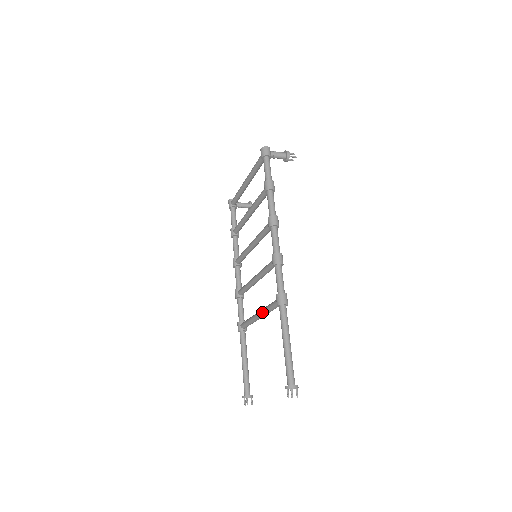
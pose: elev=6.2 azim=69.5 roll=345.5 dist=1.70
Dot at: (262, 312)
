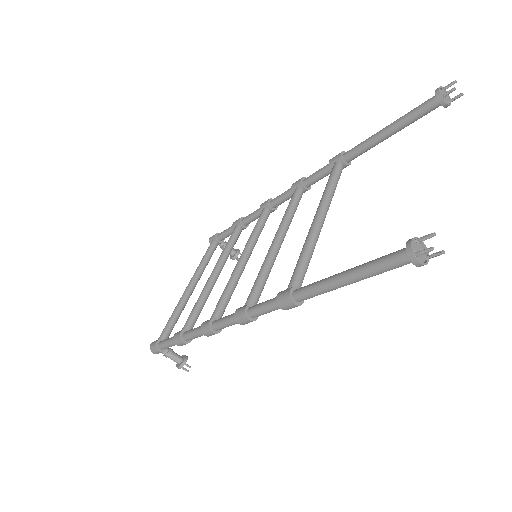
Dot at: (322, 200)
